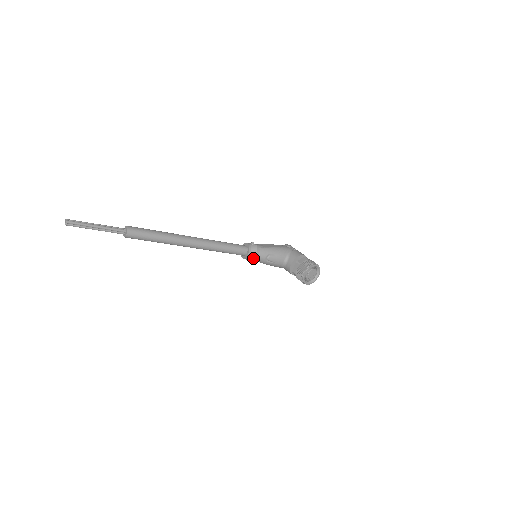
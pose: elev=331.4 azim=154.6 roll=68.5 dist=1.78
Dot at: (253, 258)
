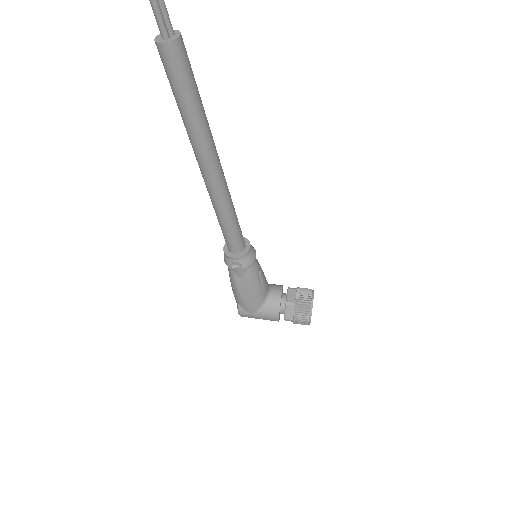
Dot at: (252, 258)
